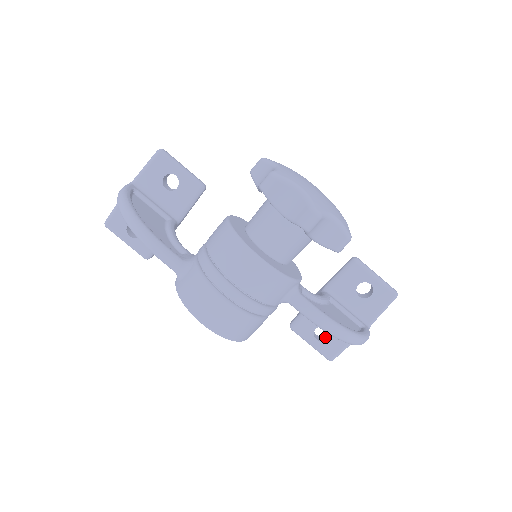
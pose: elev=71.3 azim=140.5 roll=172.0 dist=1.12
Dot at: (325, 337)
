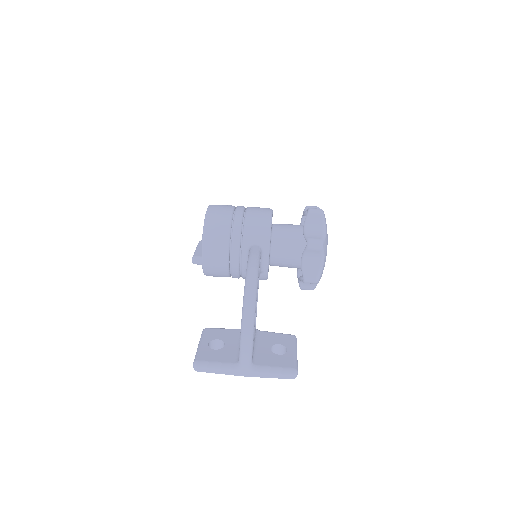
Dot at: occluded
